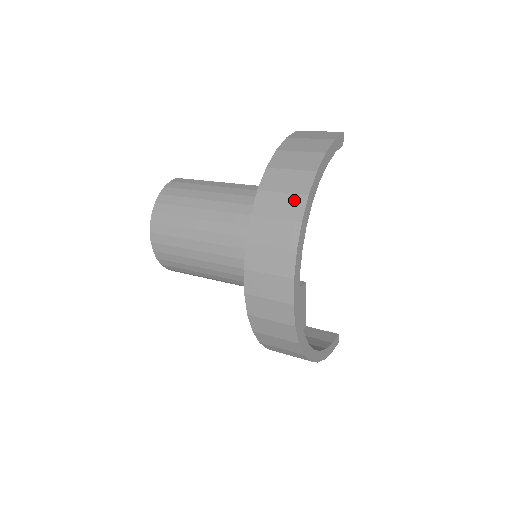
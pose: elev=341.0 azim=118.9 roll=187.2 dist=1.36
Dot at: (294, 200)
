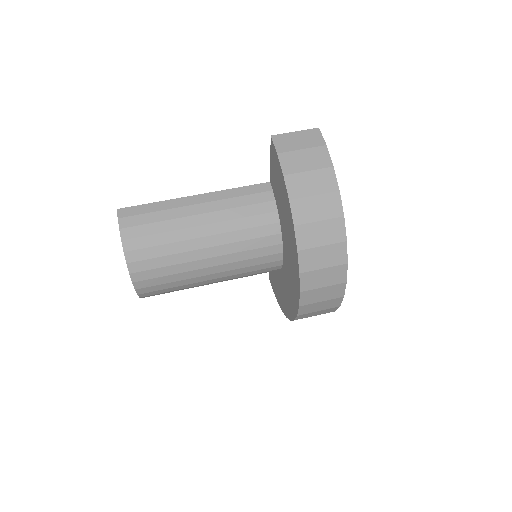
Dot at: (333, 225)
